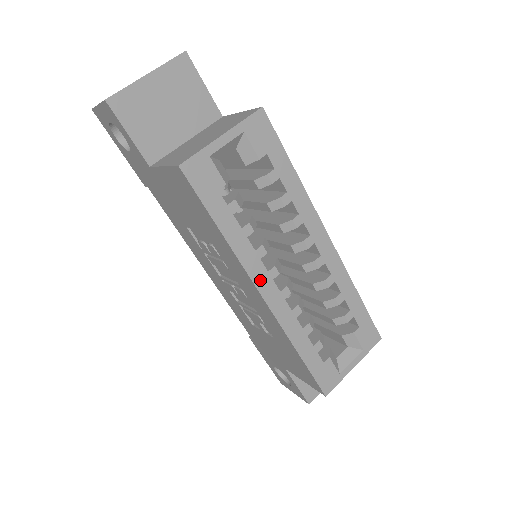
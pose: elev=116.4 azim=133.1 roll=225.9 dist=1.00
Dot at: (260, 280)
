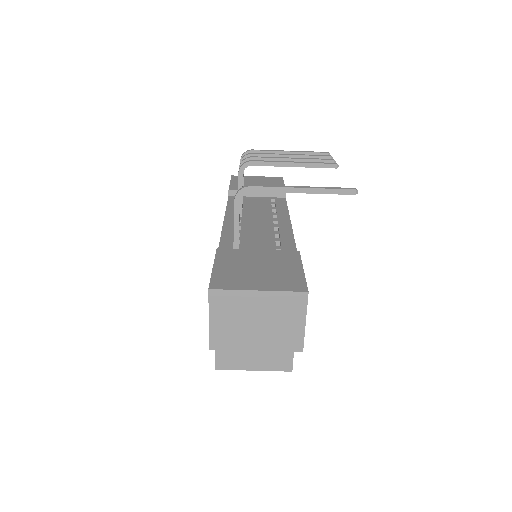
Dot at: occluded
